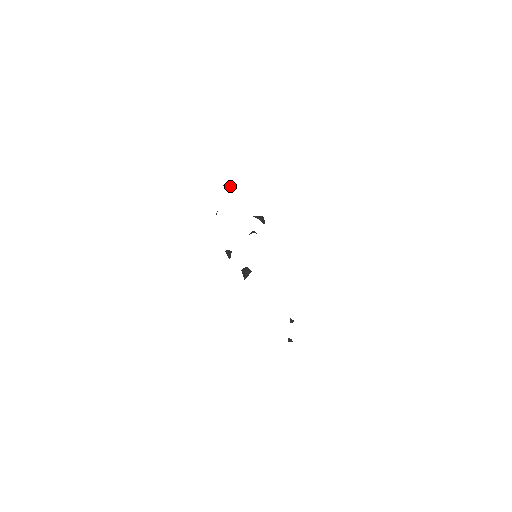
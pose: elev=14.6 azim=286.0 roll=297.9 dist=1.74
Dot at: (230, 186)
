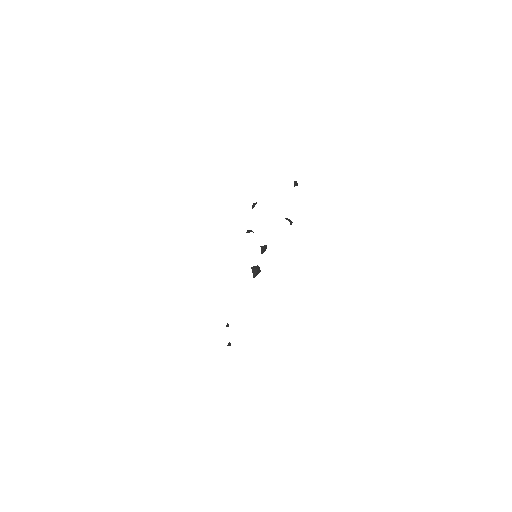
Dot at: (297, 184)
